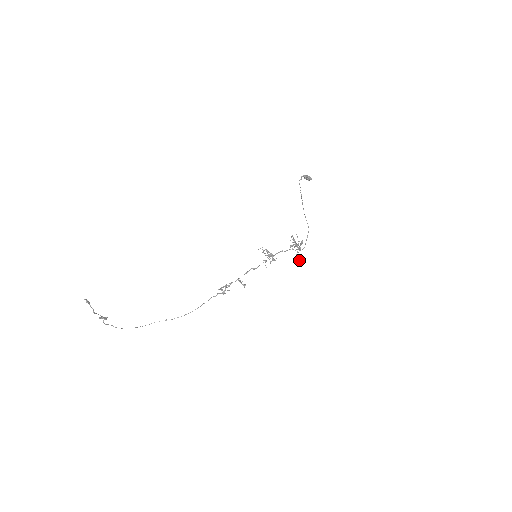
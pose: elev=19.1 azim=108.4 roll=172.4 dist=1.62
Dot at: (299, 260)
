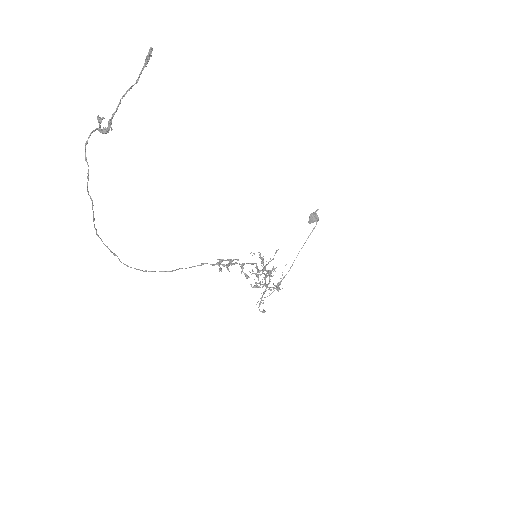
Dot at: occluded
